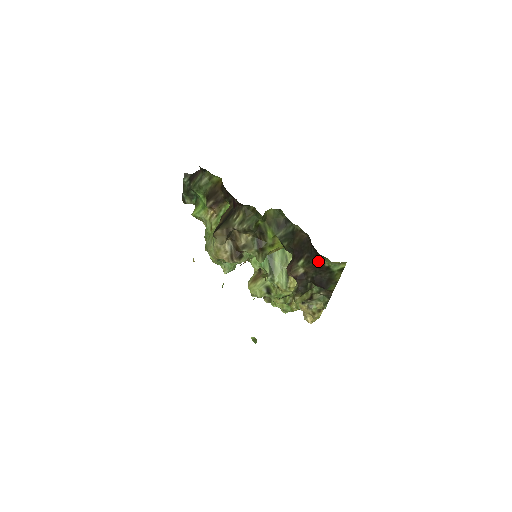
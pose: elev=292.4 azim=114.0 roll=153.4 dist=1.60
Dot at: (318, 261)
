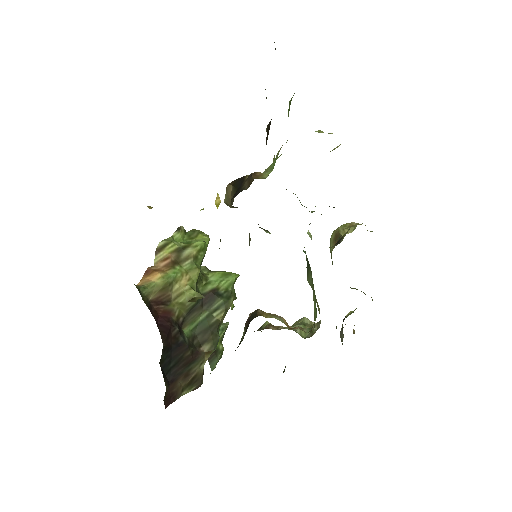
Dot at: occluded
